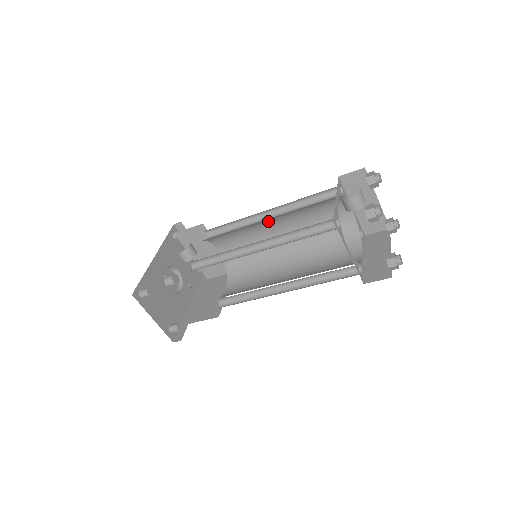
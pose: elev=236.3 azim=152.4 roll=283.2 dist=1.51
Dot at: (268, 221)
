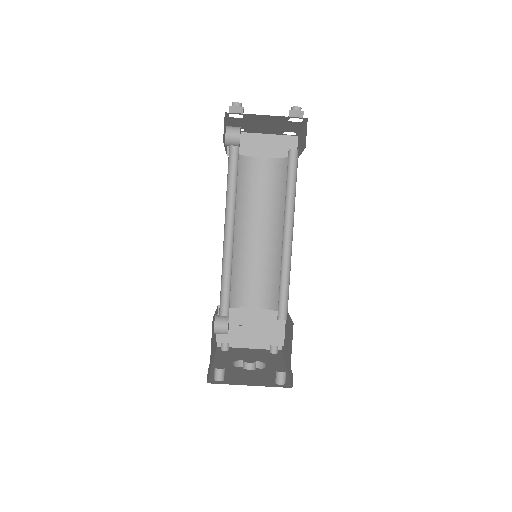
Dot at: (237, 235)
